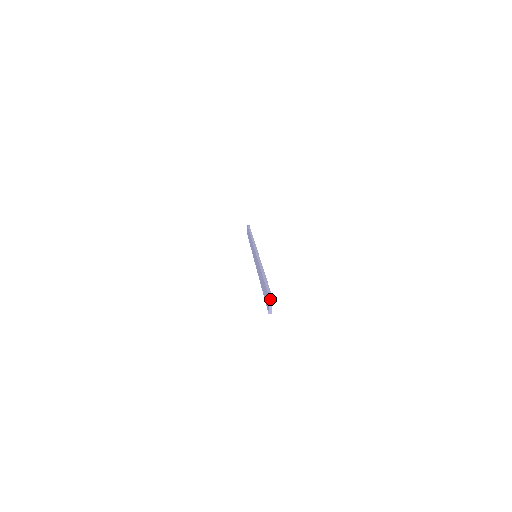
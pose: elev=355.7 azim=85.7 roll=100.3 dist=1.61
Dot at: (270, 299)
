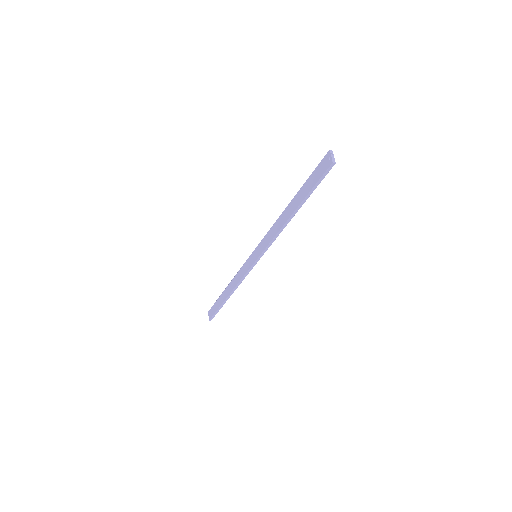
Dot at: (331, 152)
